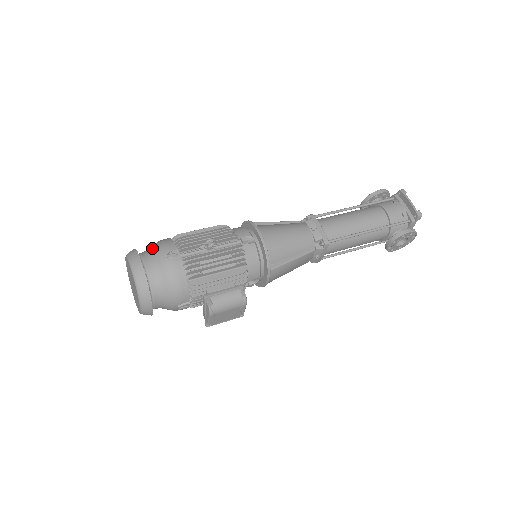
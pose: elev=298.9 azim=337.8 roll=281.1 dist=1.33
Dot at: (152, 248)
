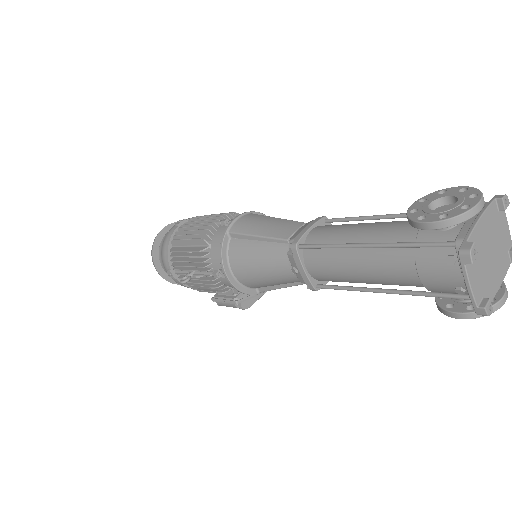
Dot at: (161, 250)
